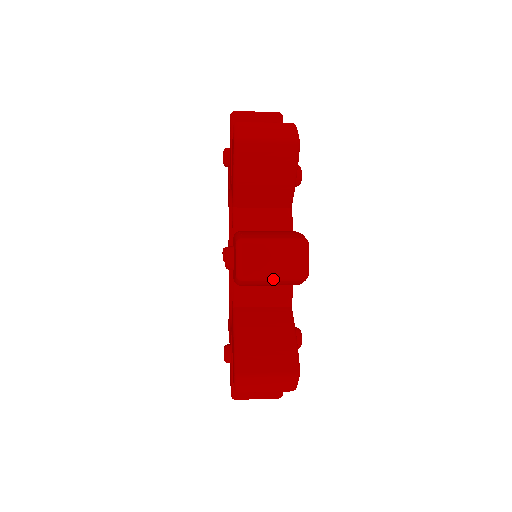
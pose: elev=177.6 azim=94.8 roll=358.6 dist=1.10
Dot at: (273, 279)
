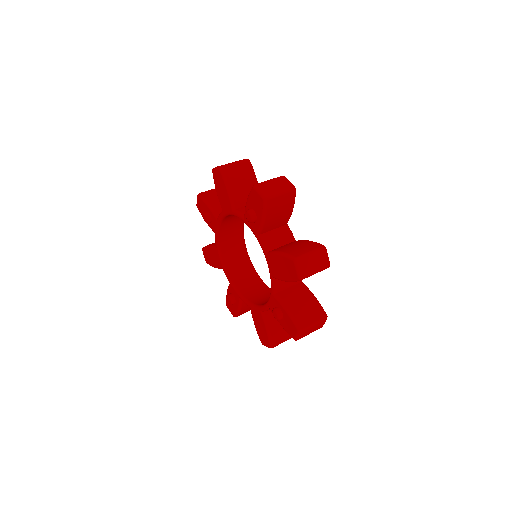
Dot at: occluded
